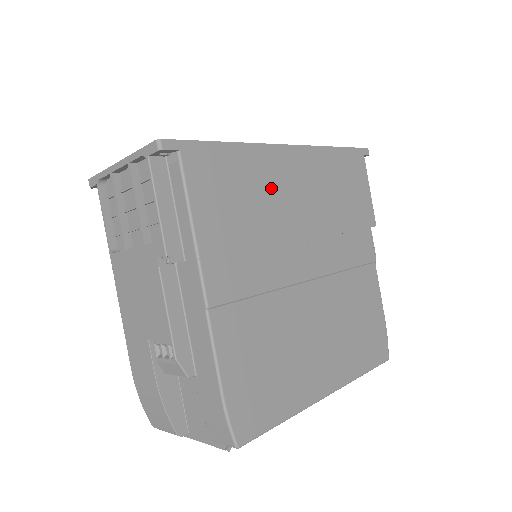
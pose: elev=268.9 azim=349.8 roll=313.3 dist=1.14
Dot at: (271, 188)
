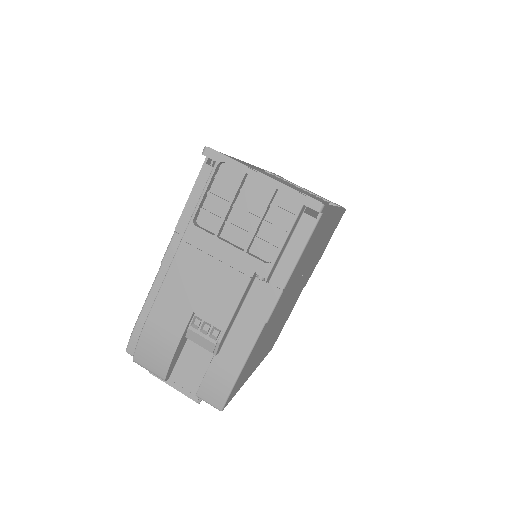
Dot at: occluded
